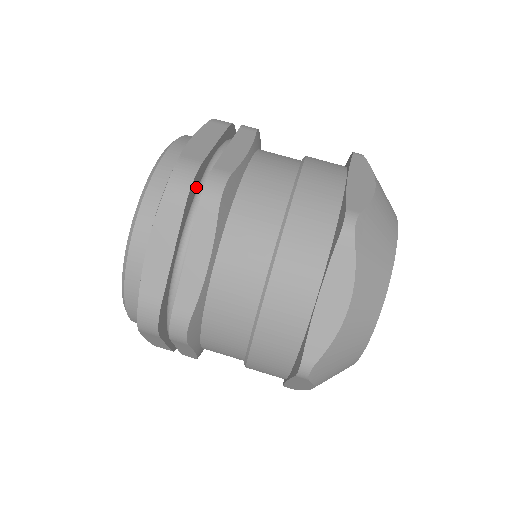
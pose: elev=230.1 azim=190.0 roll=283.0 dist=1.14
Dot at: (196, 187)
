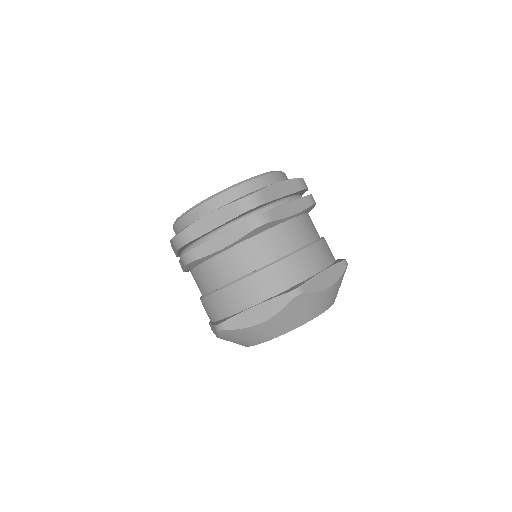
Dot at: (190, 243)
